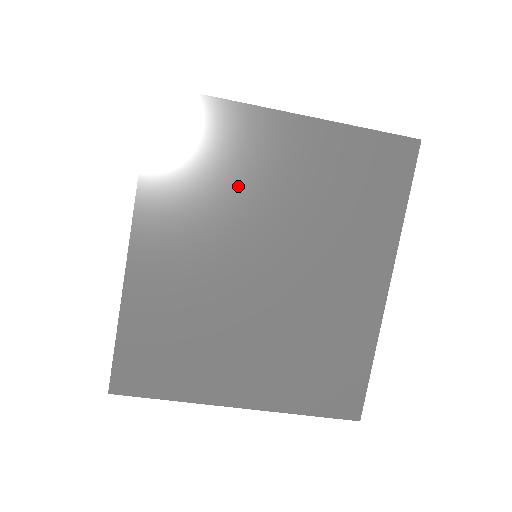
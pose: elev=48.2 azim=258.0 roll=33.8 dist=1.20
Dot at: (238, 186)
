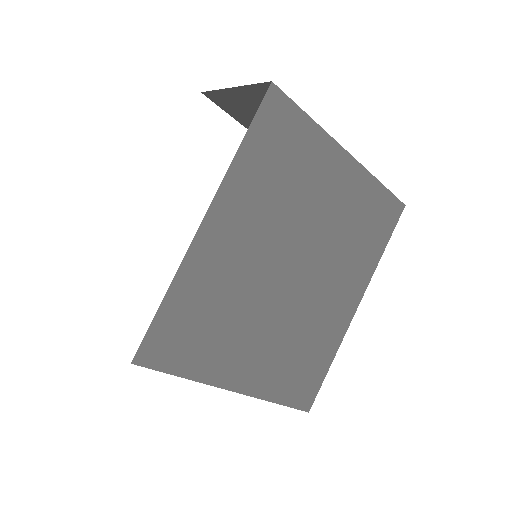
Dot at: (299, 196)
